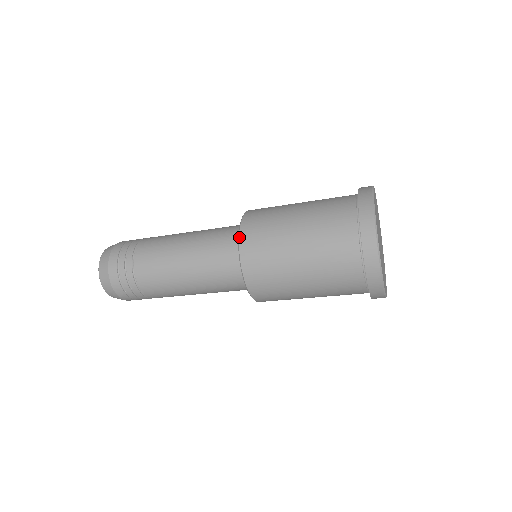
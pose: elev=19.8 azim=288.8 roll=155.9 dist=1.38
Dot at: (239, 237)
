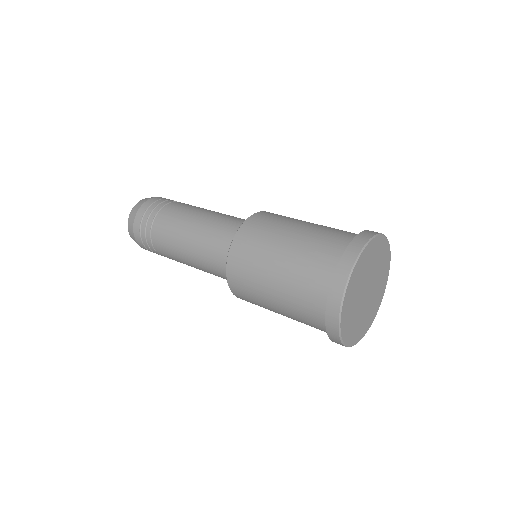
Dot at: occluded
